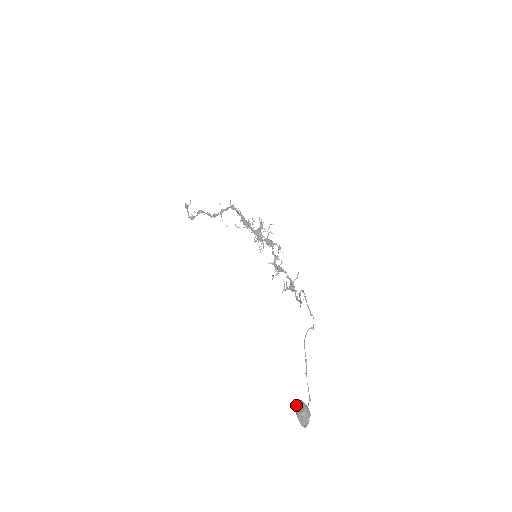
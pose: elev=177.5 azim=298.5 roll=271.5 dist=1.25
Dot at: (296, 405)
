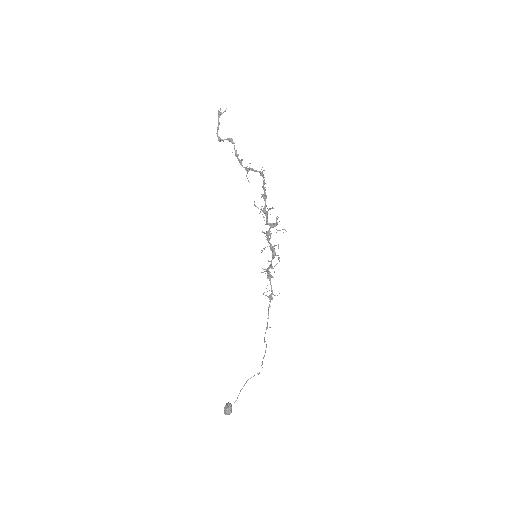
Dot at: (226, 406)
